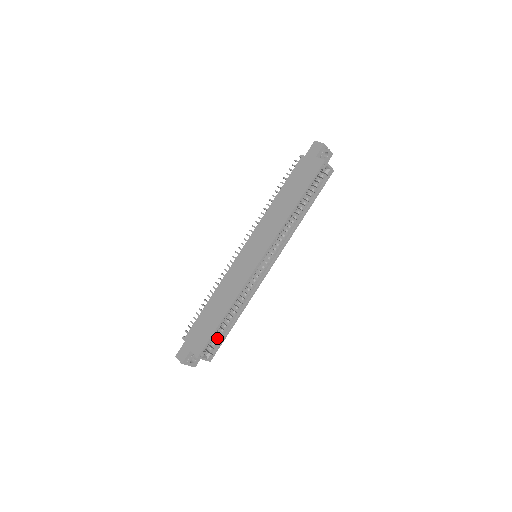
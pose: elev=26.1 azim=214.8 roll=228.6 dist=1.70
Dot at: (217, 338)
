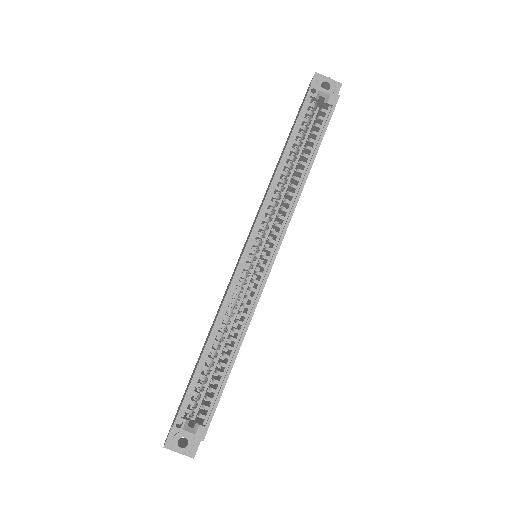
Dot at: (209, 396)
